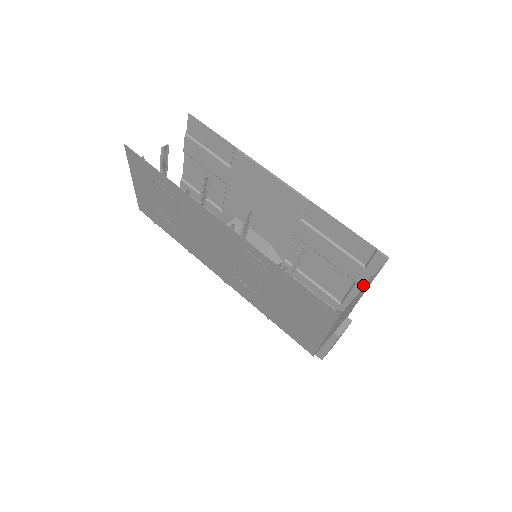
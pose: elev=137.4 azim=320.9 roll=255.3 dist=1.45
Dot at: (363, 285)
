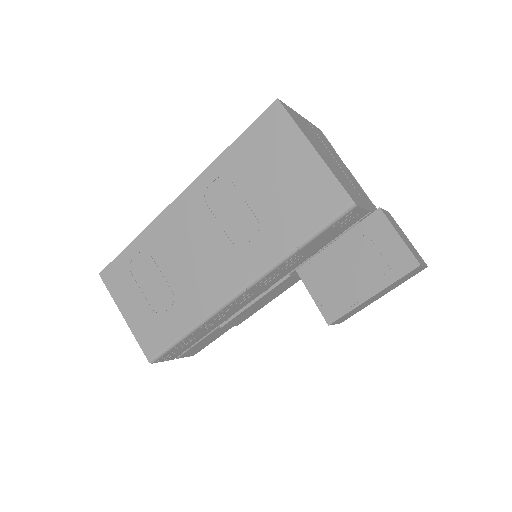
Dot at: occluded
